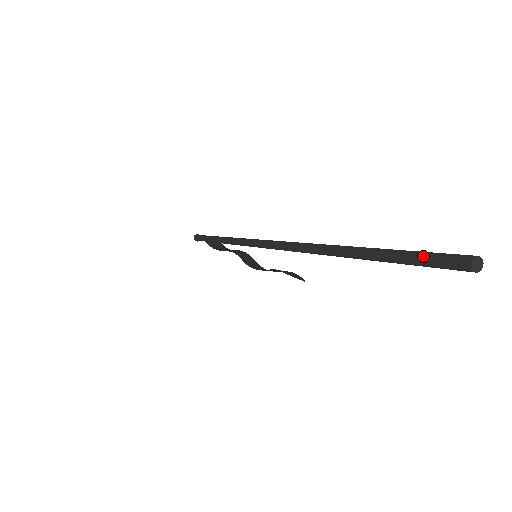
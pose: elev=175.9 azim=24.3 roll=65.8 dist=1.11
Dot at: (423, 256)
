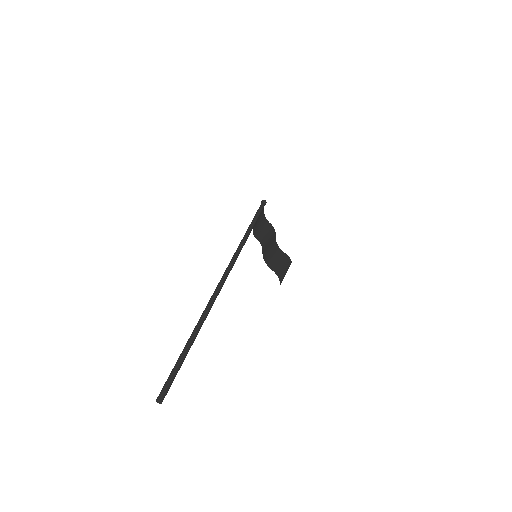
Dot at: (168, 379)
